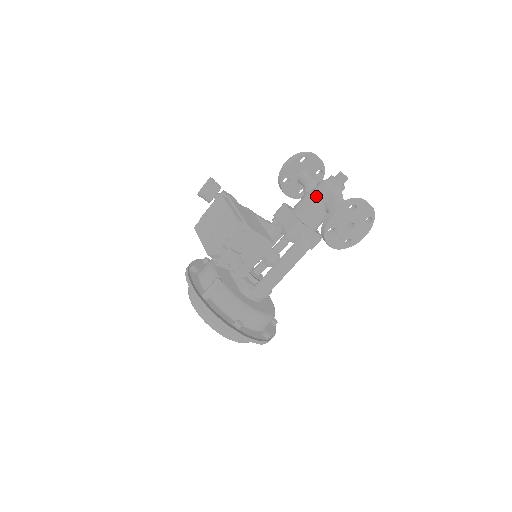
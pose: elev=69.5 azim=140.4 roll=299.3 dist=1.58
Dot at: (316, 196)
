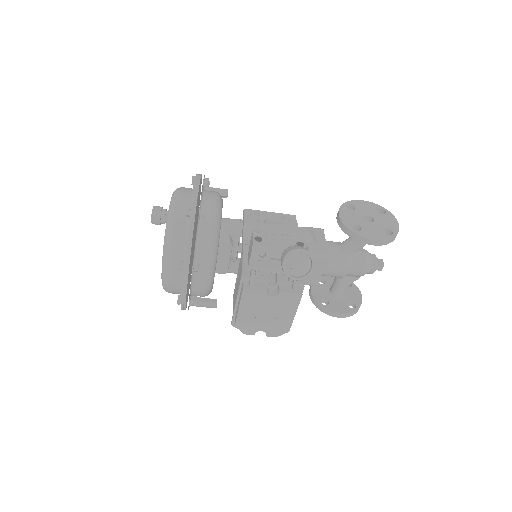
Dot at: (349, 274)
